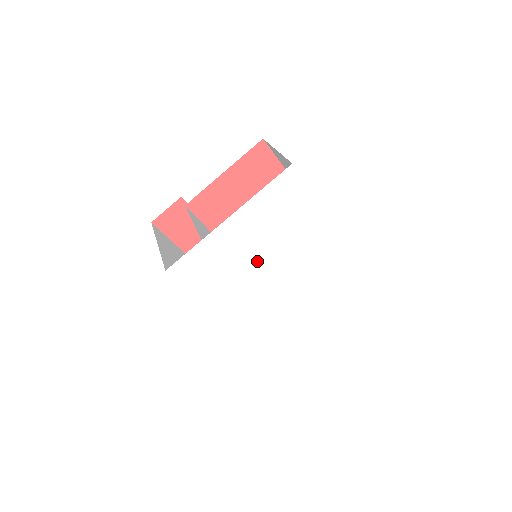
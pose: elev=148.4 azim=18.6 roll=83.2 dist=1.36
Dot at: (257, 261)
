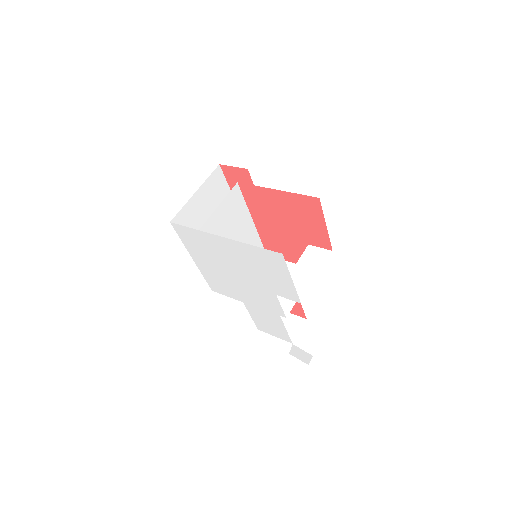
Dot at: (234, 269)
